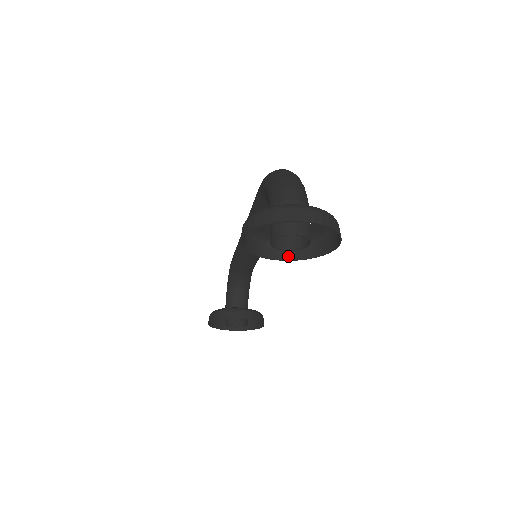
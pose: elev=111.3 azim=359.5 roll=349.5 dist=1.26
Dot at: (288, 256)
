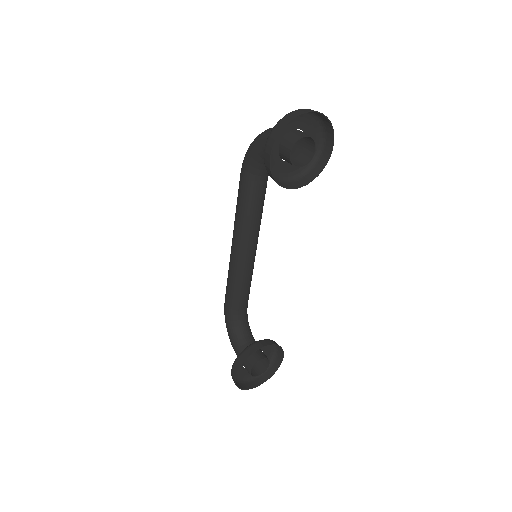
Dot at: (300, 184)
